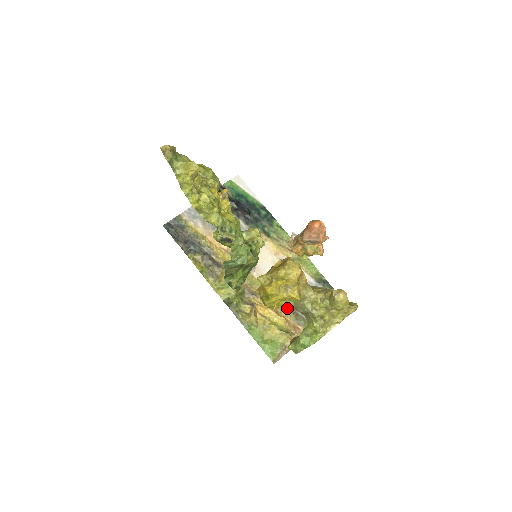
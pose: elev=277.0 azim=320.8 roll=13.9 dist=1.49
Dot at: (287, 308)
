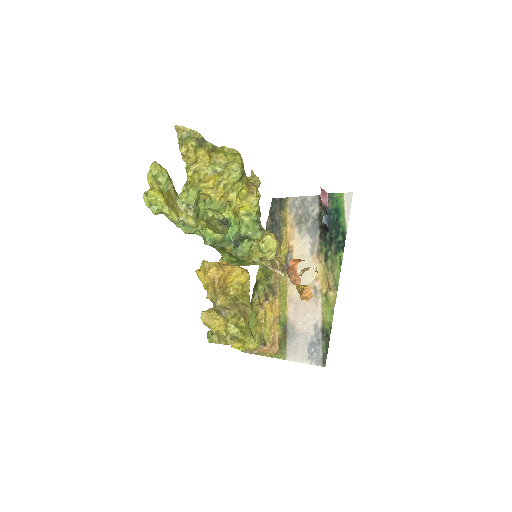
Dot at: (284, 325)
